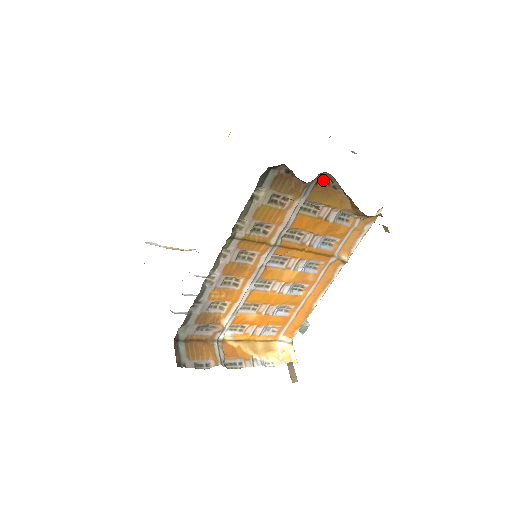
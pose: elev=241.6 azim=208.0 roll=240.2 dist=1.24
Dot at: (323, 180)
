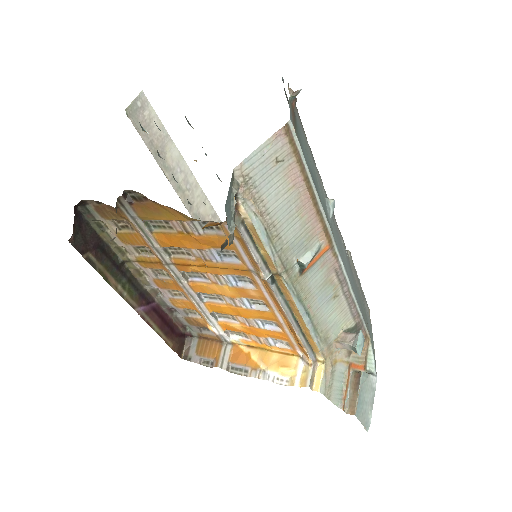
Dot at: (138, 197)
